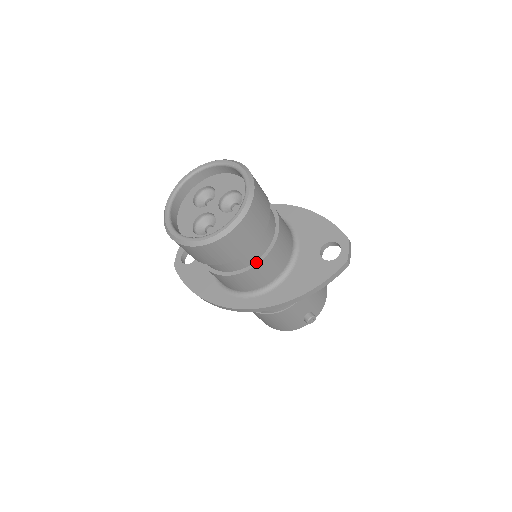
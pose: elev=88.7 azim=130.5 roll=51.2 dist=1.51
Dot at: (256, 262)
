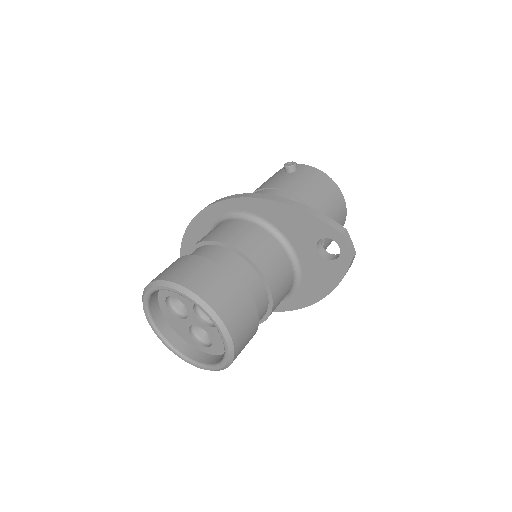
Dot at: (267, 314)
